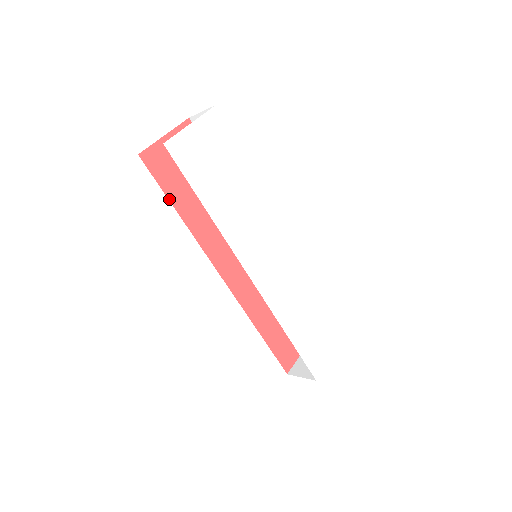
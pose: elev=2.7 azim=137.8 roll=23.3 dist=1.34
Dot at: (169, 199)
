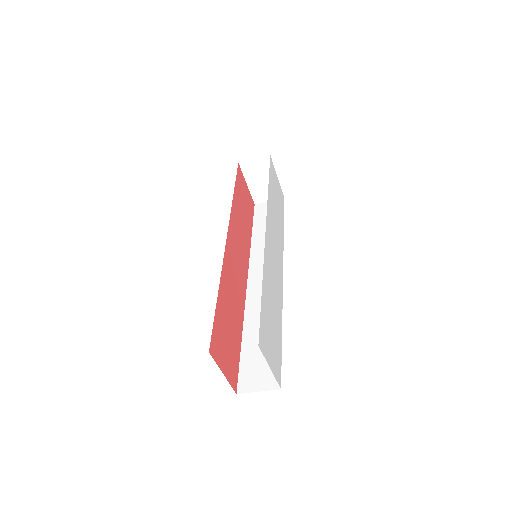
Dot at: (235, 185)
